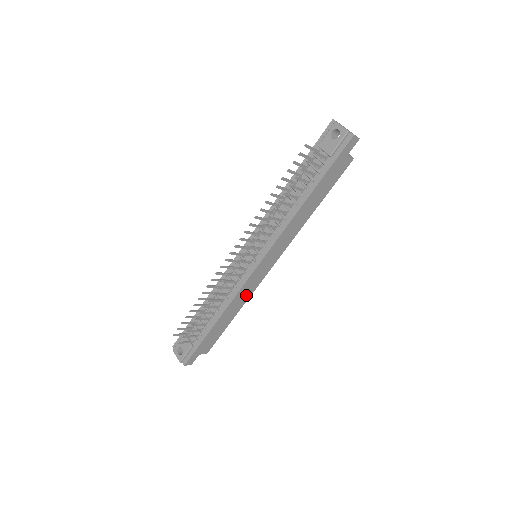
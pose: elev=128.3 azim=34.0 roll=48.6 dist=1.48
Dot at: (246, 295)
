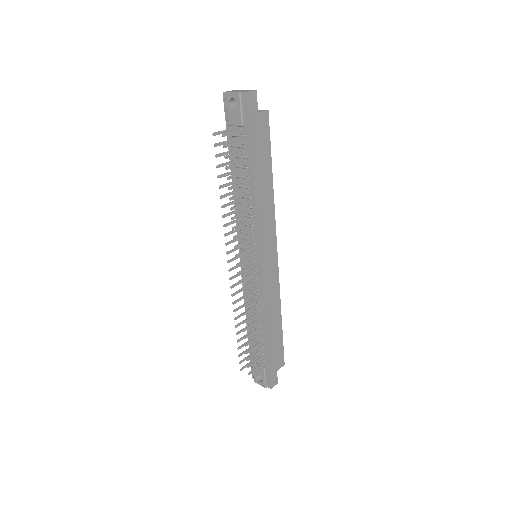
Dot at: (274, 295)
